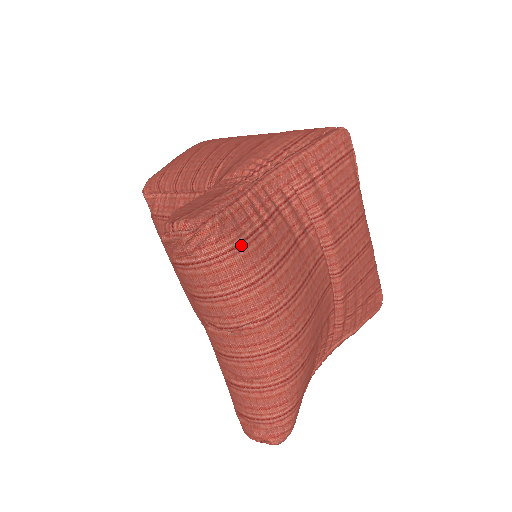
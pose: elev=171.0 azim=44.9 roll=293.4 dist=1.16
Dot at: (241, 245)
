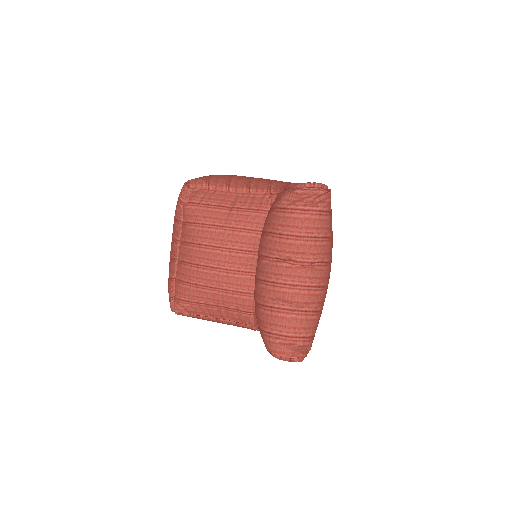
Dot at: occluded
